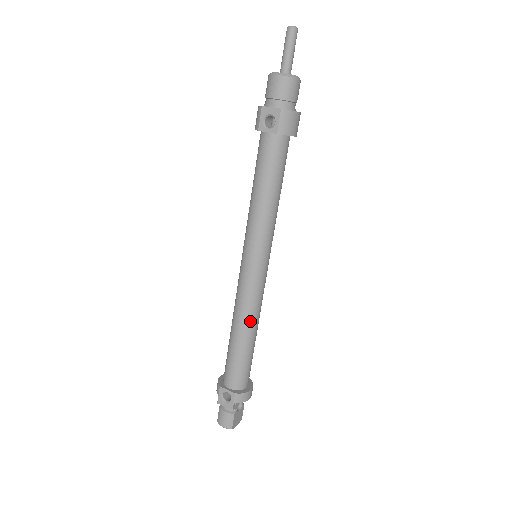
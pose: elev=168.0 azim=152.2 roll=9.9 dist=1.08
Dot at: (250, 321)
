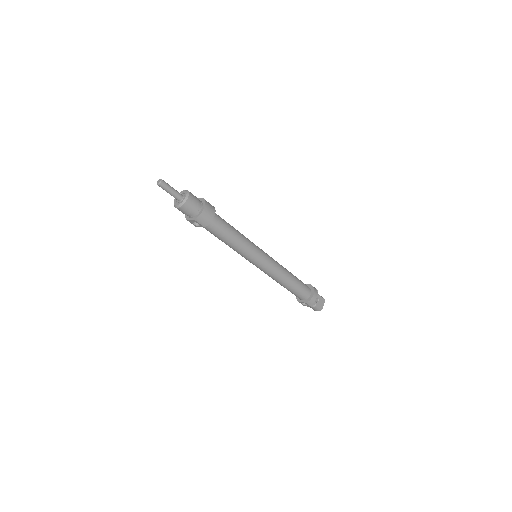
Dot at: (281, 279)
